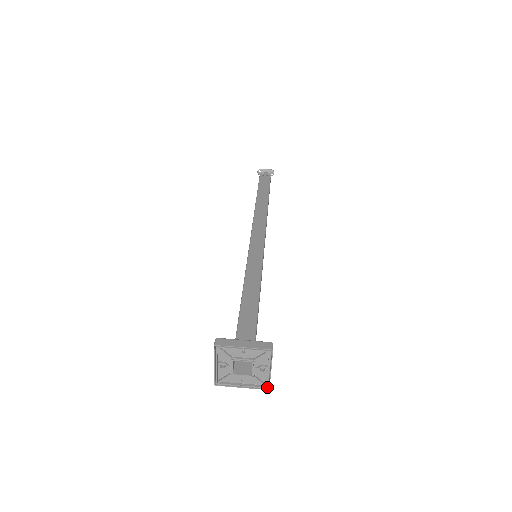
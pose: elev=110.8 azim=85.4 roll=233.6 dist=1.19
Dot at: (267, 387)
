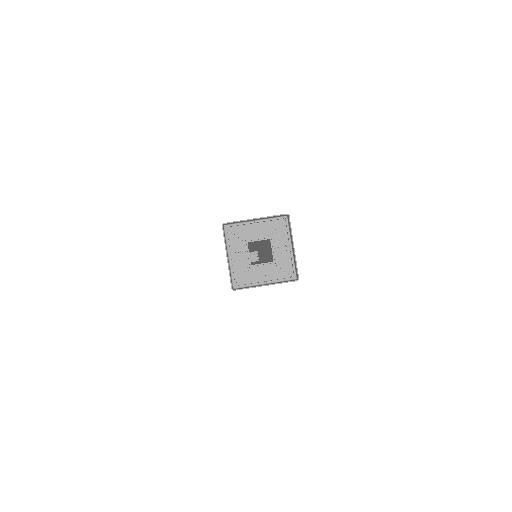
Dot at: (295, 276)
